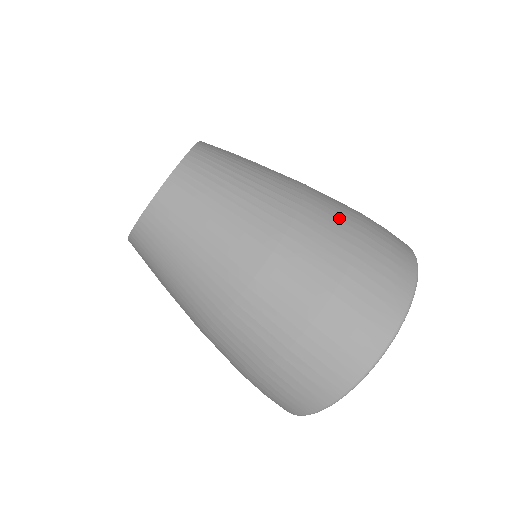
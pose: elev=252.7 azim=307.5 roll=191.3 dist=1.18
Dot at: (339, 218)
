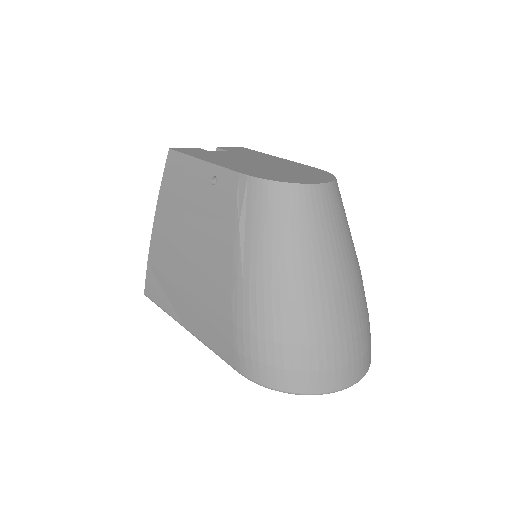
Dot at: occluded
